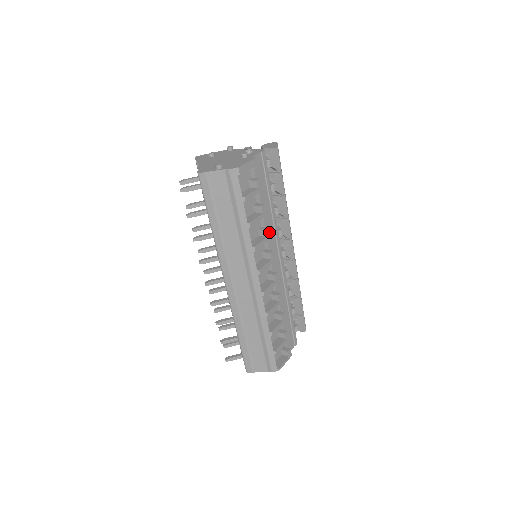
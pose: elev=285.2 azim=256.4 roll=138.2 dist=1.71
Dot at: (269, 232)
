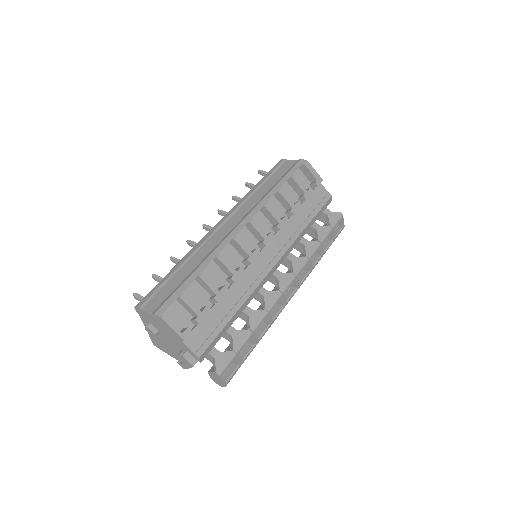
Dot at: (286, 222)
